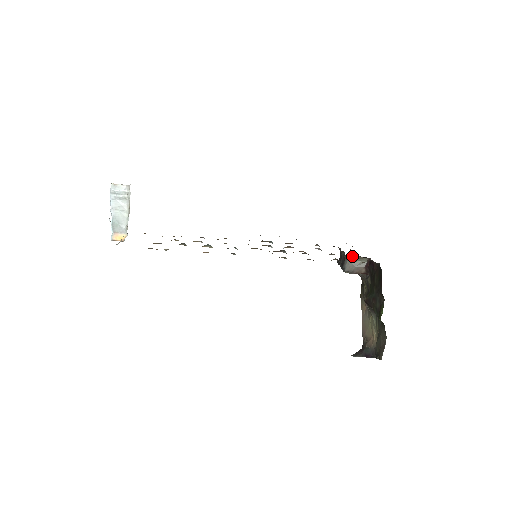
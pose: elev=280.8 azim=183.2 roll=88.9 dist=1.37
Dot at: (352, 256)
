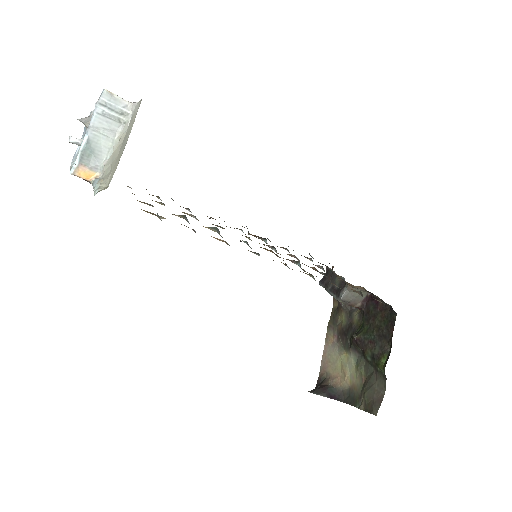
Dot at: (357, 286)
